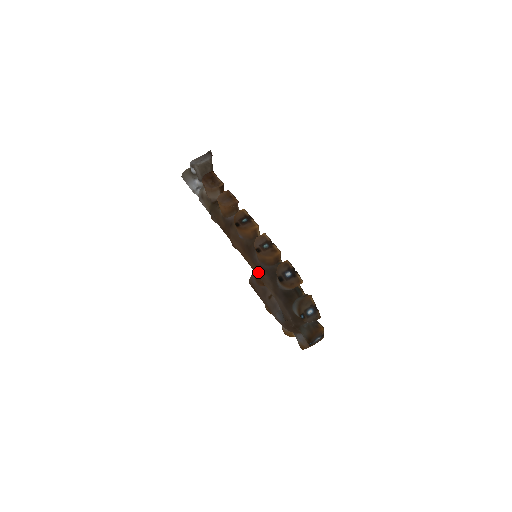
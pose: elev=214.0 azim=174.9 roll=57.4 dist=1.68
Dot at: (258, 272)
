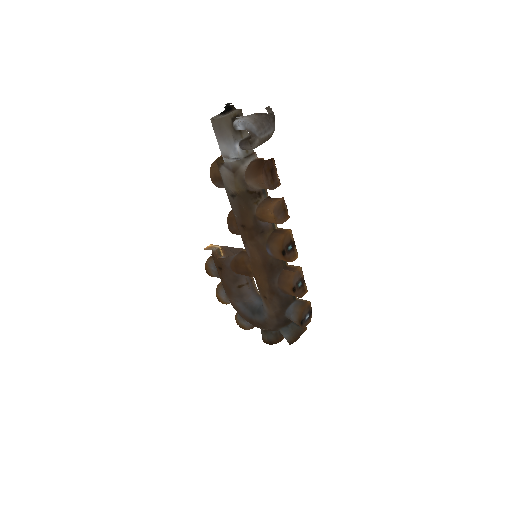
Dot at: (268, 292)
